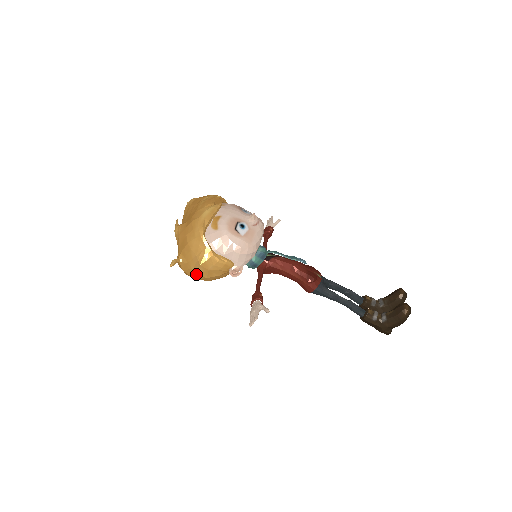
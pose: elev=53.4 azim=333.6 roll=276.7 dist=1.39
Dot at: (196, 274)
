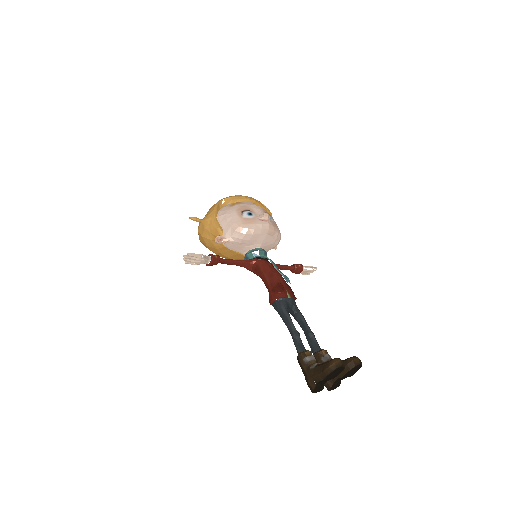
Dot at: (198, 230)
